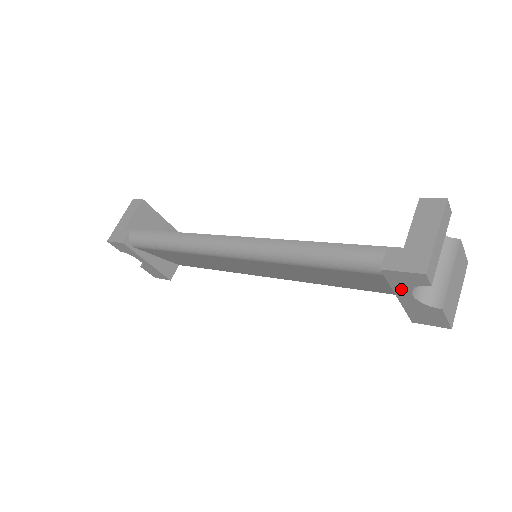
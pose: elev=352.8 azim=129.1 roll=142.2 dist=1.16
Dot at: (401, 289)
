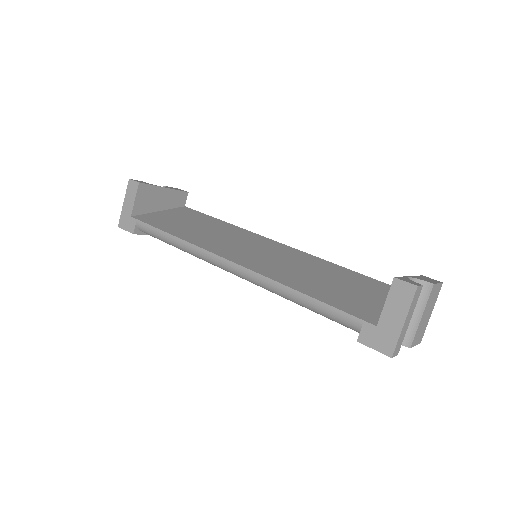
Dot at: occluded
